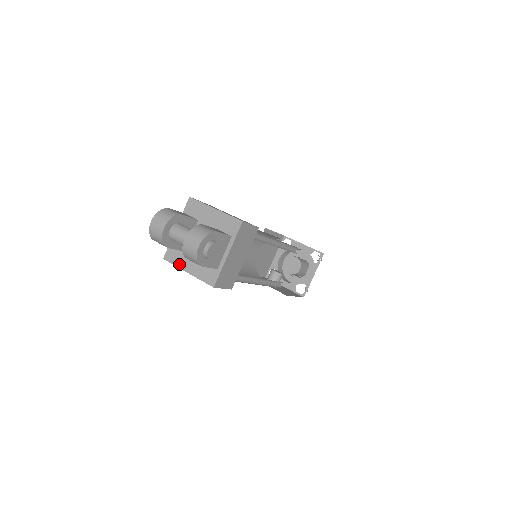
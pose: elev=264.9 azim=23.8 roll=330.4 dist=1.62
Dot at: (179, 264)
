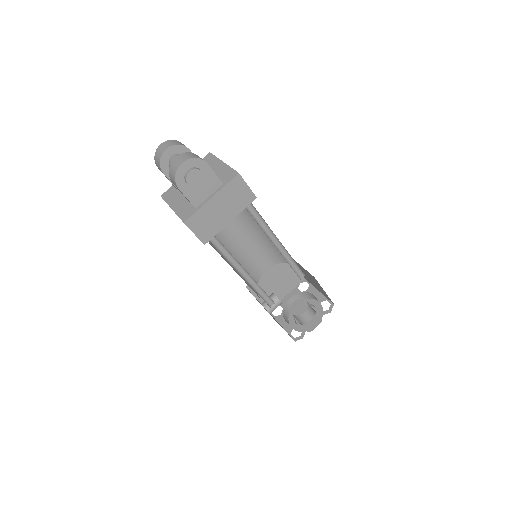
Dot at: (169, 201)
